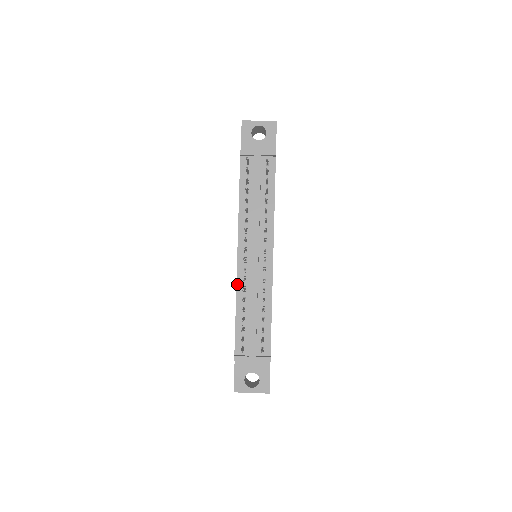
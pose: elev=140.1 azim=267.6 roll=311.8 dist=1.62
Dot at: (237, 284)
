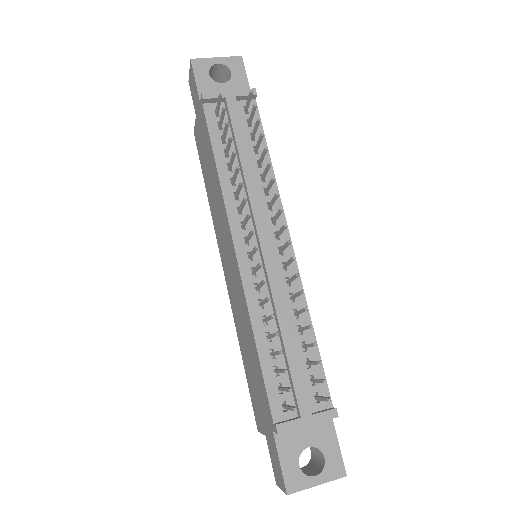
Dot at: (247, 298)
